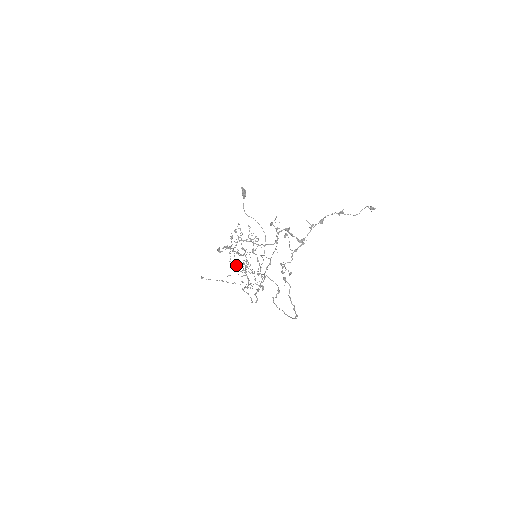
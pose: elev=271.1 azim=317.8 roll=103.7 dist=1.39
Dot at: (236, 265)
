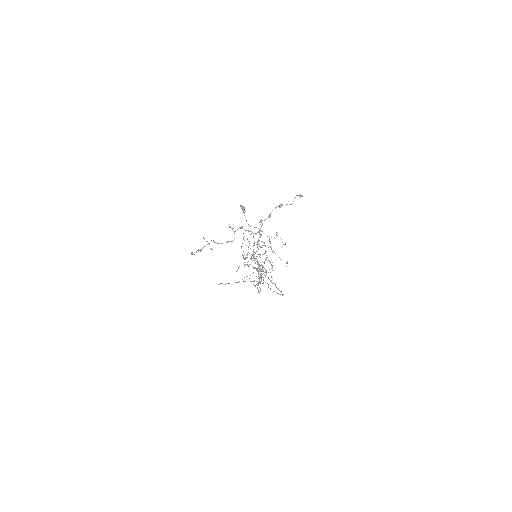
Dot at: occluded
